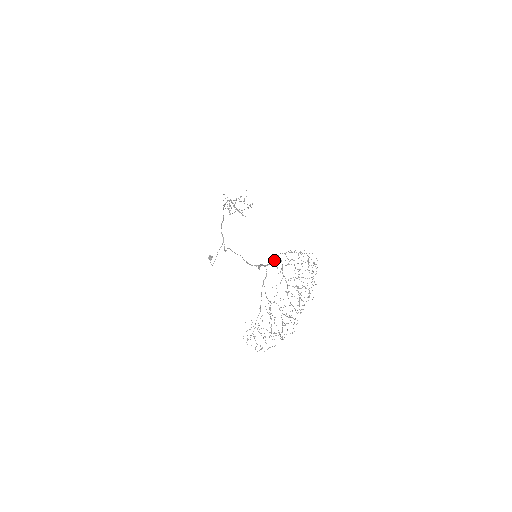
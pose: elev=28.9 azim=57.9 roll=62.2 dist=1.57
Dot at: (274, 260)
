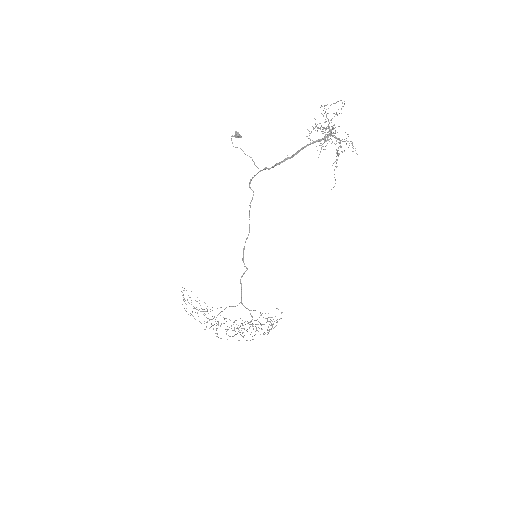
Dot at: occluded
